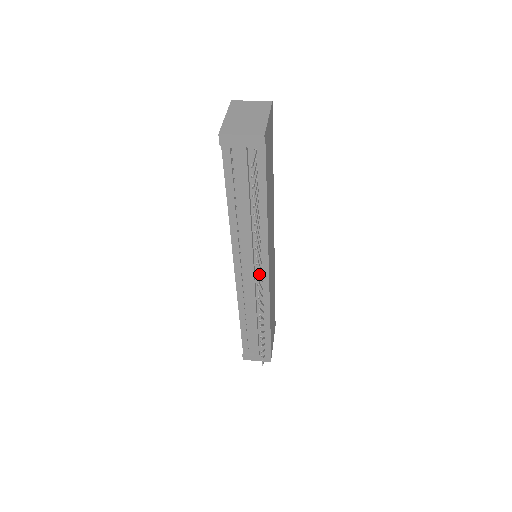
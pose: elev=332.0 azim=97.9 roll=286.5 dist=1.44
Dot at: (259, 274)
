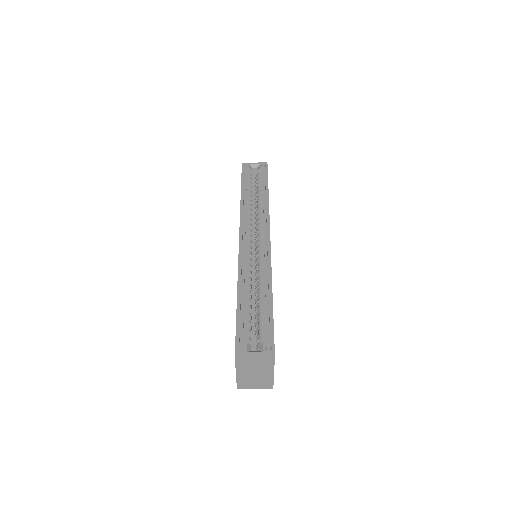
Dot at: occluded
